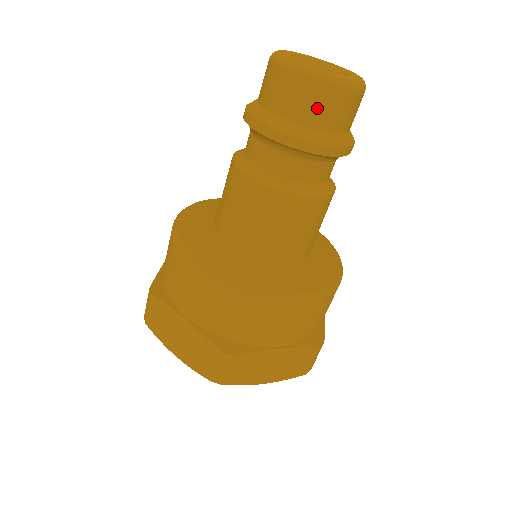
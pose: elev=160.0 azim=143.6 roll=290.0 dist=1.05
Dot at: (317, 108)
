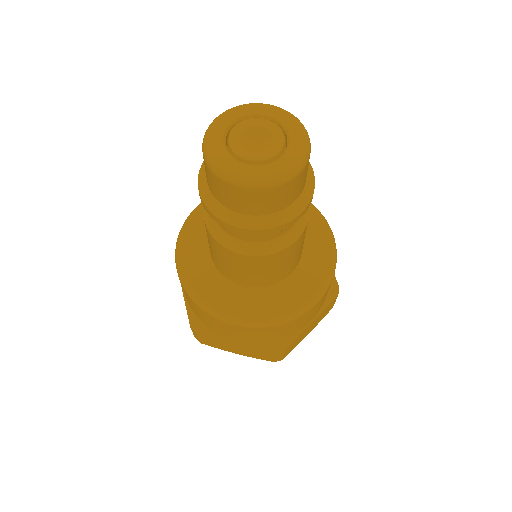
Dot at: (225, 196)
